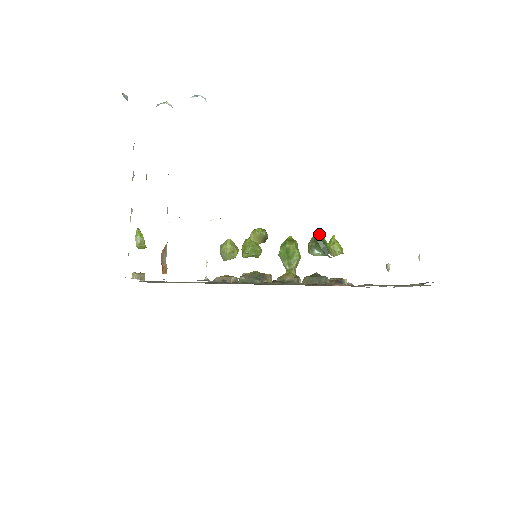
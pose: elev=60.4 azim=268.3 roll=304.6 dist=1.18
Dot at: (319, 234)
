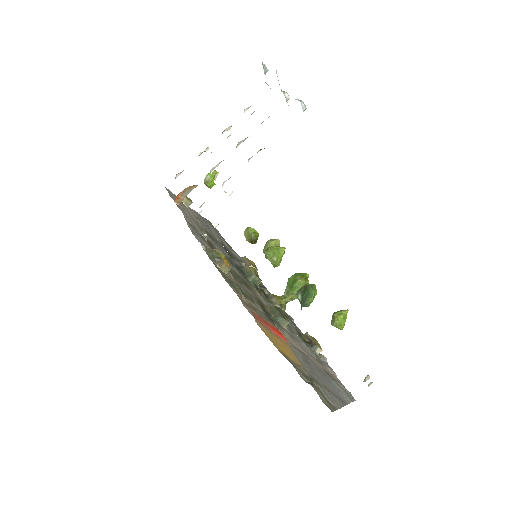
Dot at: (315, 286)
